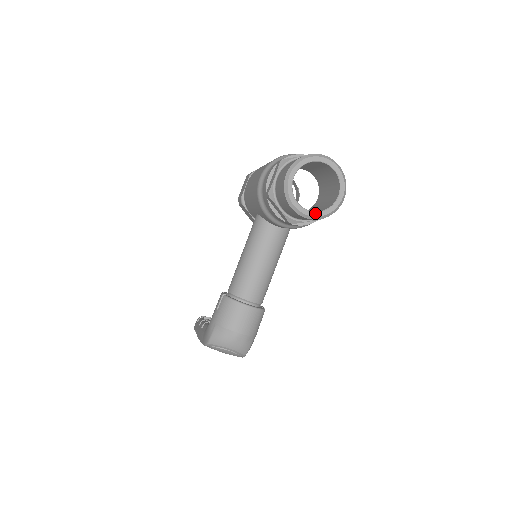
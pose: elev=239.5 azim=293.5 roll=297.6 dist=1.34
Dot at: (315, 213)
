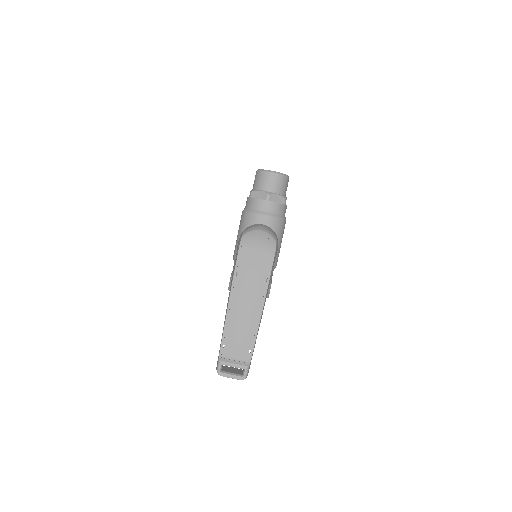
Dot at: (278, 172)
